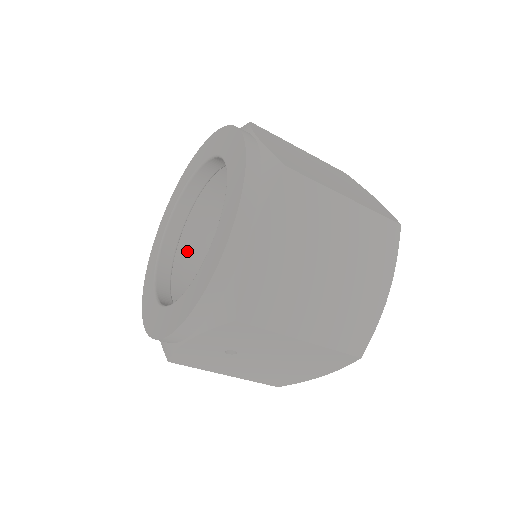
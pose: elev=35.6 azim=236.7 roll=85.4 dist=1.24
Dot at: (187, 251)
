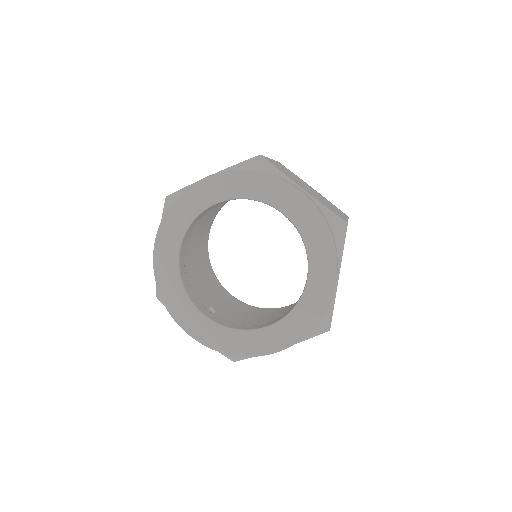
Dot at: occluded
